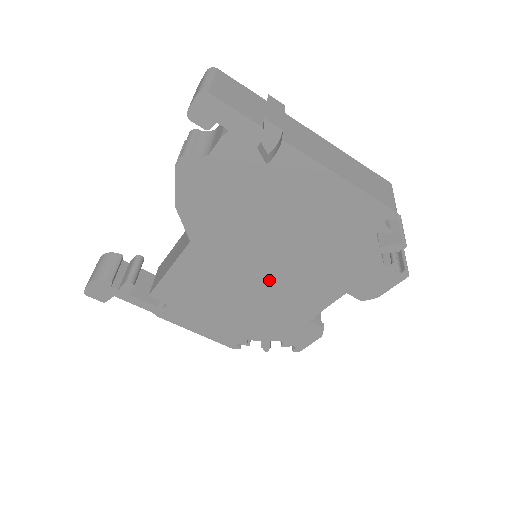
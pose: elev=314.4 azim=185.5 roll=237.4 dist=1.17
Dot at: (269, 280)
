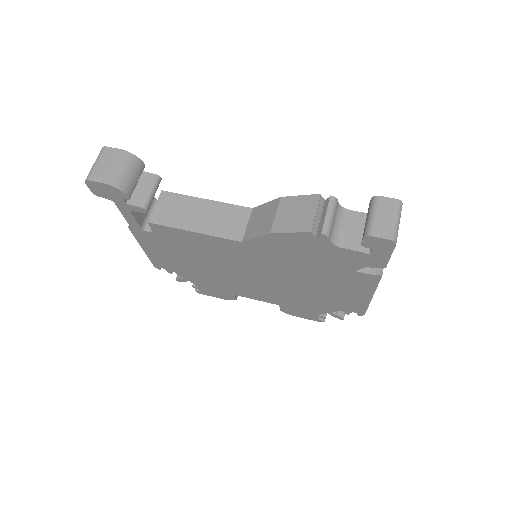
Dot at: (250, 278)
